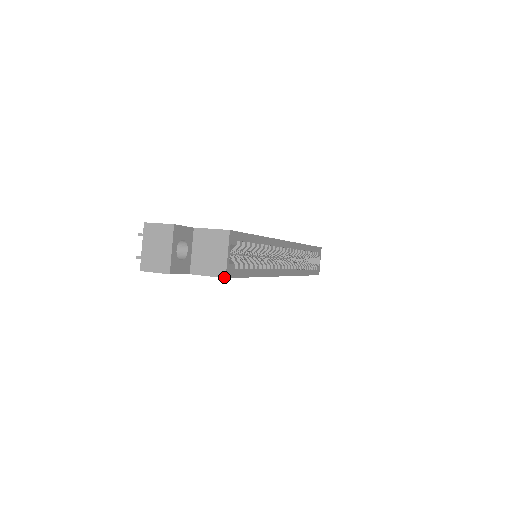
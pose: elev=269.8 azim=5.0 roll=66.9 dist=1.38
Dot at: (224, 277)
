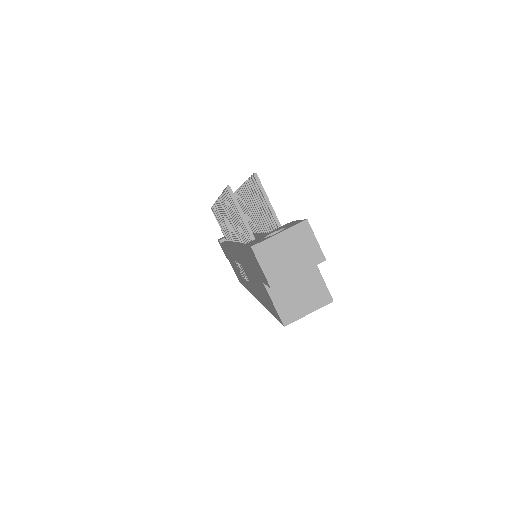
Dot at: (285, 324)
